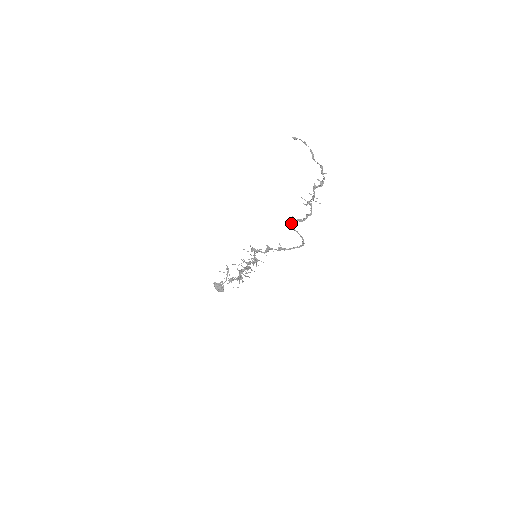
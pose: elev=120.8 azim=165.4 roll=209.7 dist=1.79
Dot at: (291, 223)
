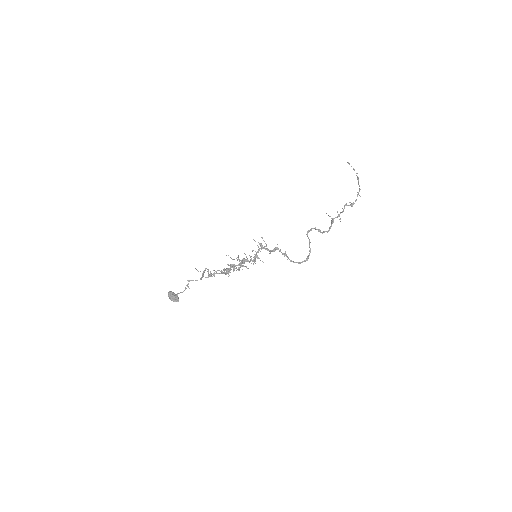
Dot at: (311, 230)
